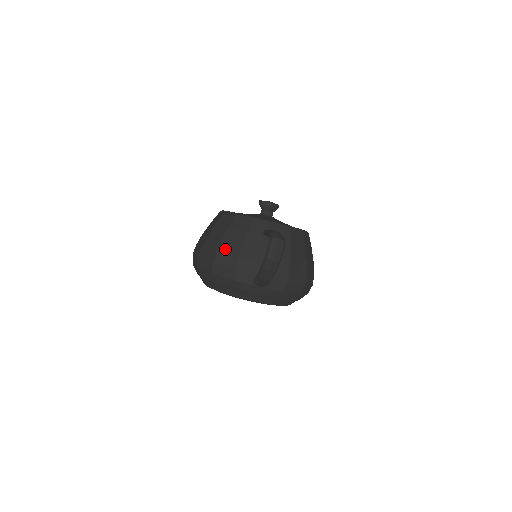
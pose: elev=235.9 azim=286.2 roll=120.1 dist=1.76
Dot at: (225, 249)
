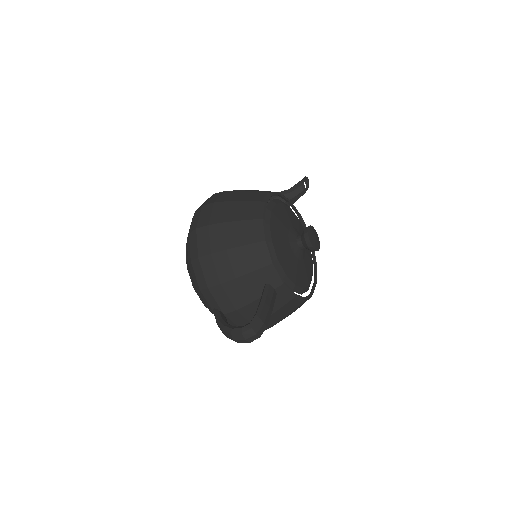
Dot at: (220, 262)
